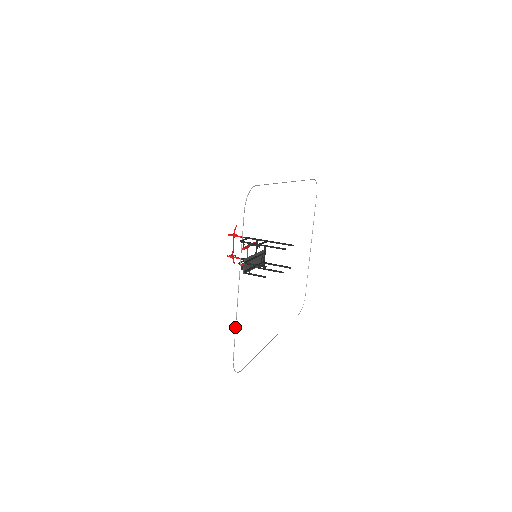
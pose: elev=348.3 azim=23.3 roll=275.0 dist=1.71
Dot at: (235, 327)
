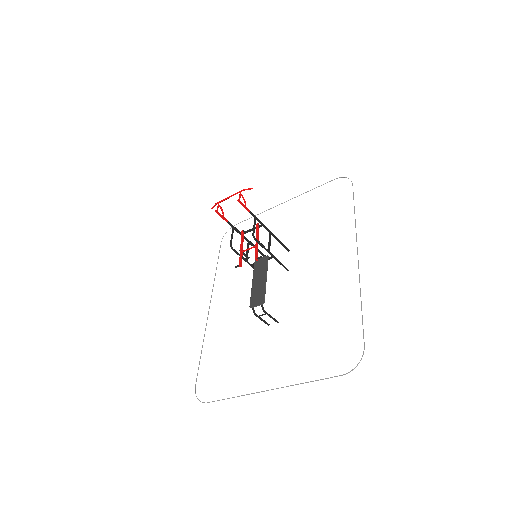
Dot at: occluded
